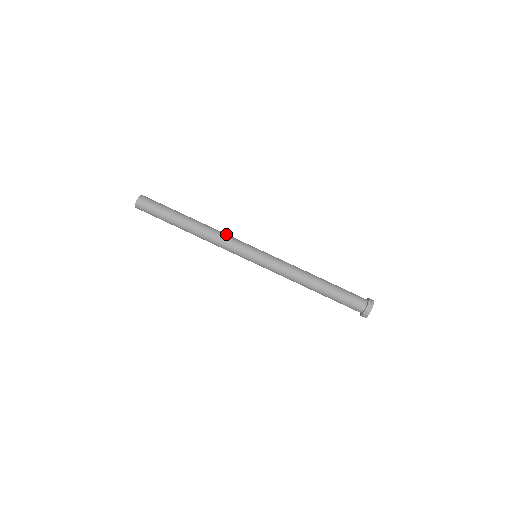
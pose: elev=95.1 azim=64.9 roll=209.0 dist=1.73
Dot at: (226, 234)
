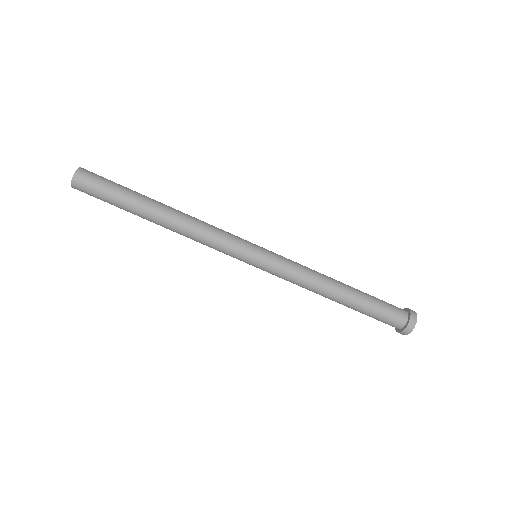
Dot at: (210, 231)
